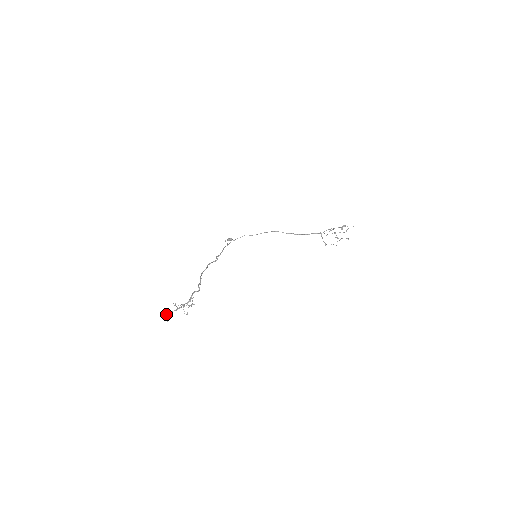
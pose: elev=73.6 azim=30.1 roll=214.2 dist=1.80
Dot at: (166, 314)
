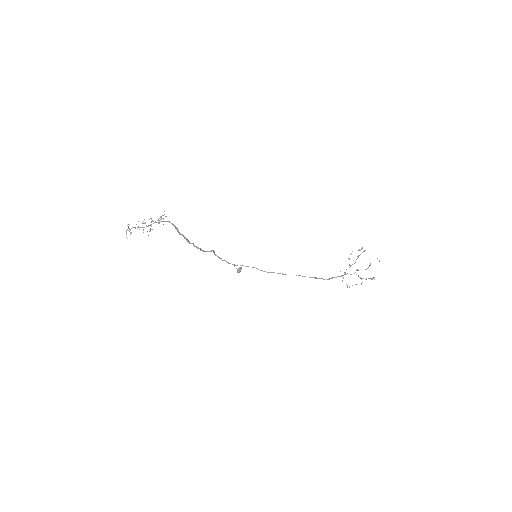
Dot at: (131, 228)
